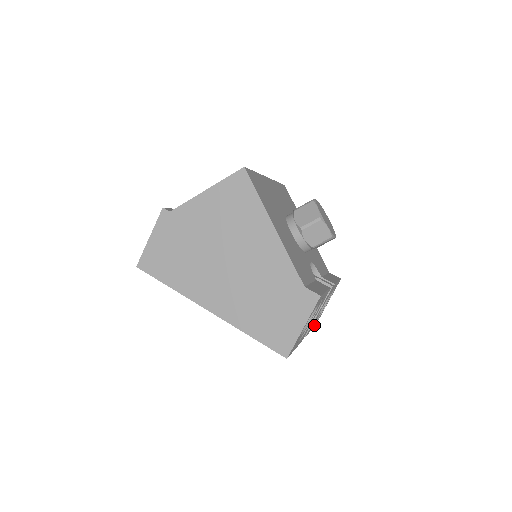
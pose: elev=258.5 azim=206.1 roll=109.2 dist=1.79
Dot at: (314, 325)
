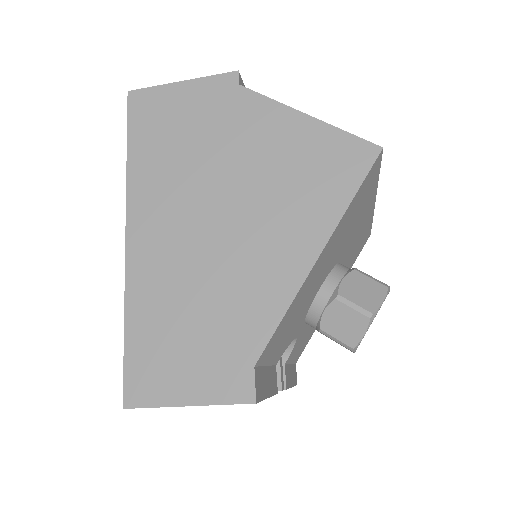
Dot at: occluded
